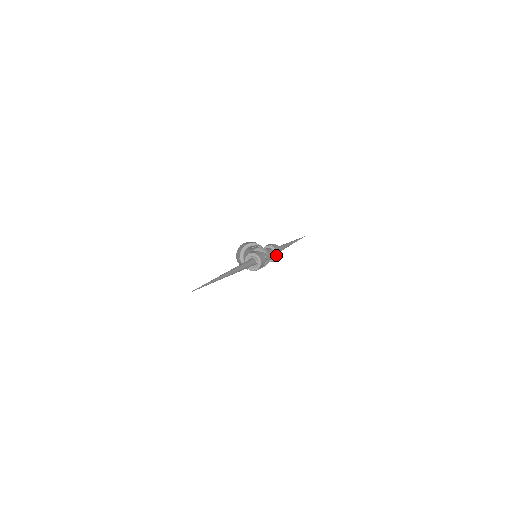
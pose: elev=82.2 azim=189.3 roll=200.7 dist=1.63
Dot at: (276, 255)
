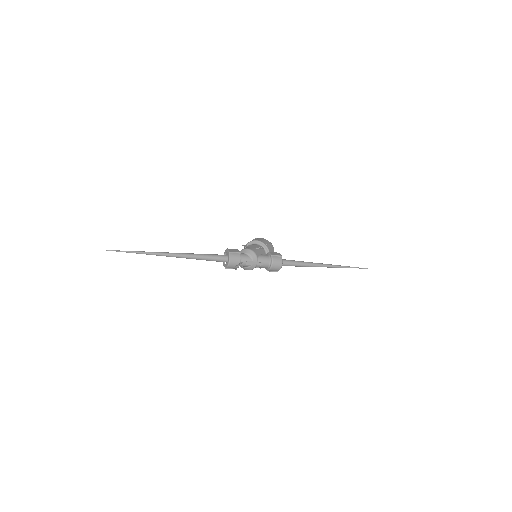
Dot at: (270, 267)
